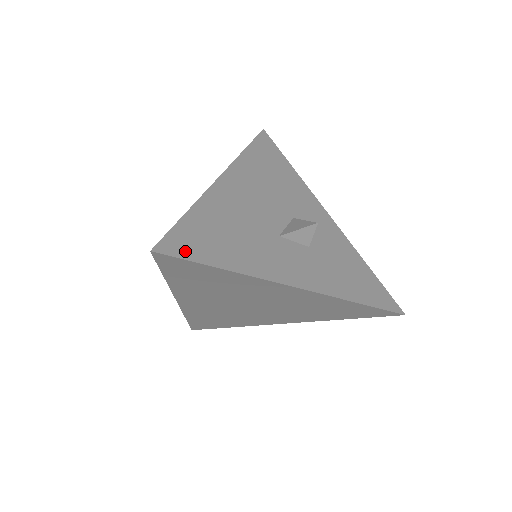
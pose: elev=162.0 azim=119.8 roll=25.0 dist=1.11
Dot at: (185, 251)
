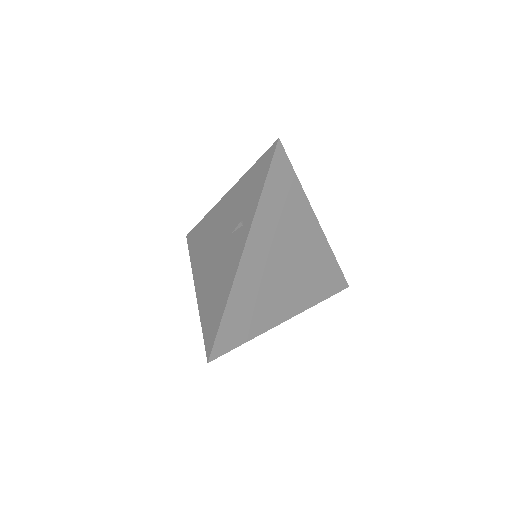
Dot at: occluded
